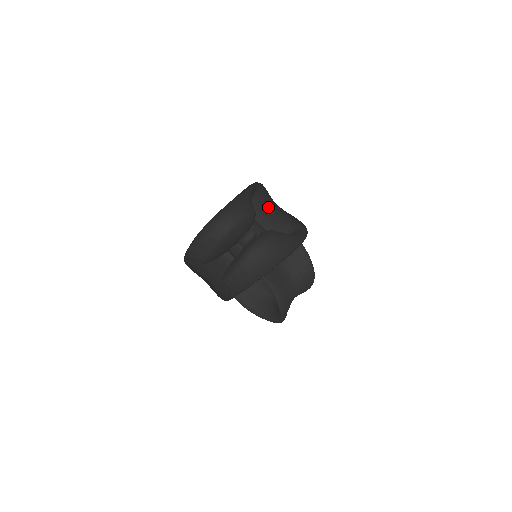
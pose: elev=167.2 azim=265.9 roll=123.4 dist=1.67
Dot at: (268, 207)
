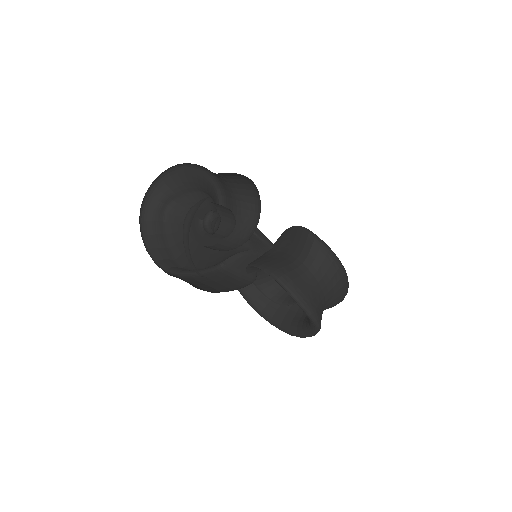
Dot at: (230, 192)
